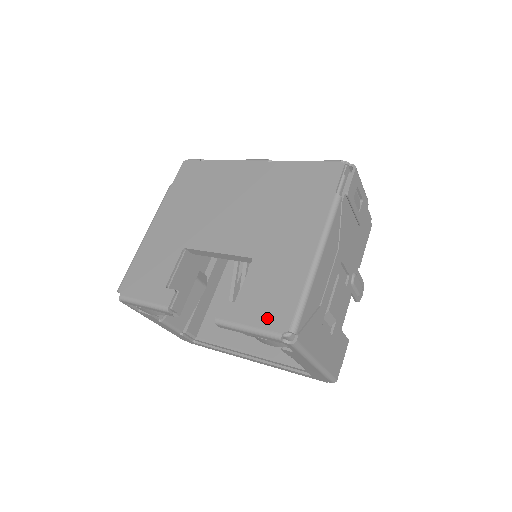
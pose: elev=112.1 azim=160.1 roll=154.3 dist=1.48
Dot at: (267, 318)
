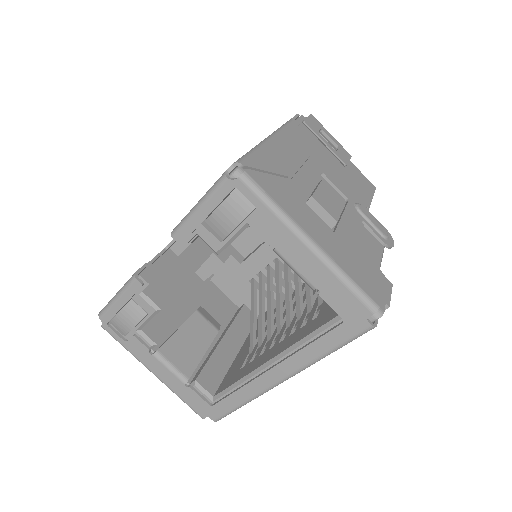
Dot at: occluded
